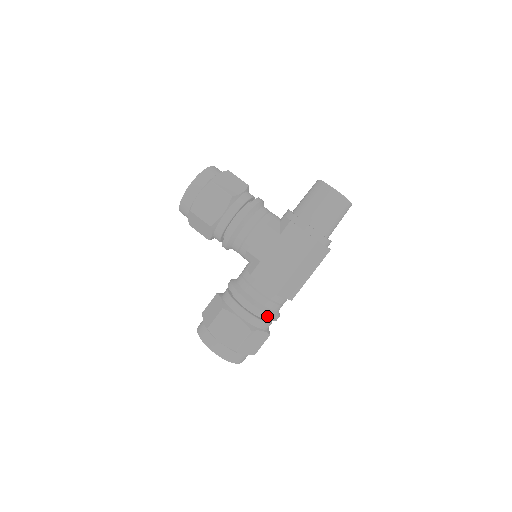
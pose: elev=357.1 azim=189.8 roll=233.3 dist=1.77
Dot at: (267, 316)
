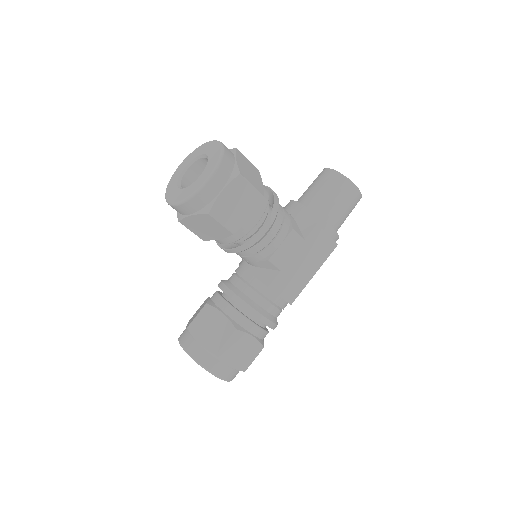
Dot at: occluded
